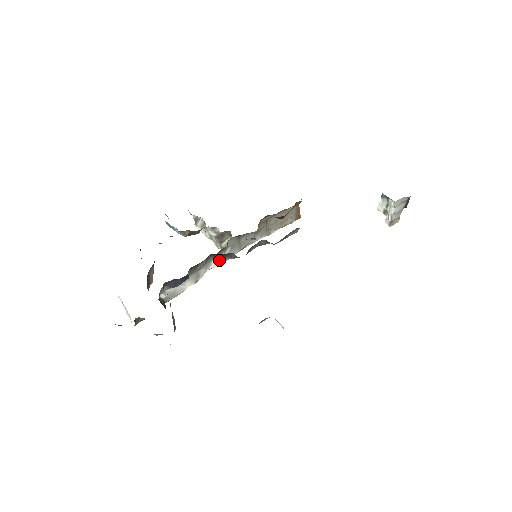
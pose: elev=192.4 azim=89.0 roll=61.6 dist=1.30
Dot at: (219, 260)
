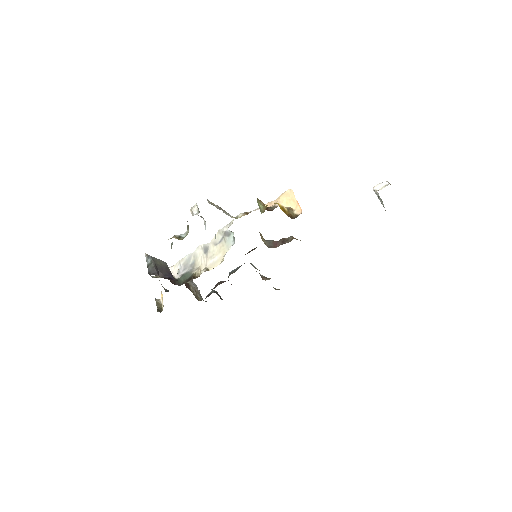
Dot at: (219, 237)
